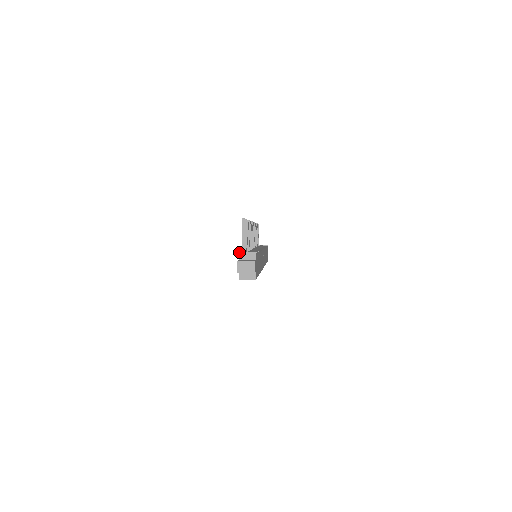
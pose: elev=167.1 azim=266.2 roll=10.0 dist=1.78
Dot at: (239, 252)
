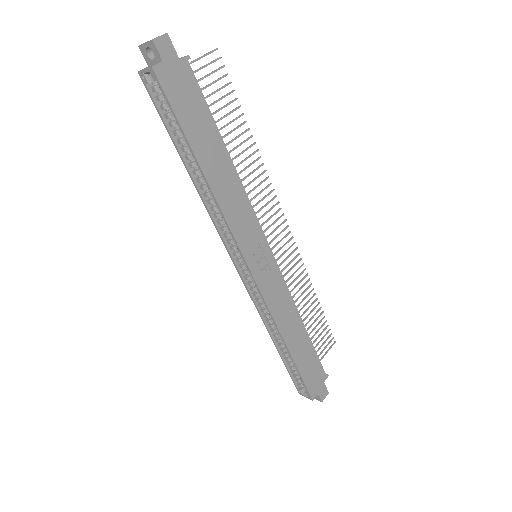
Dot at: occluded
